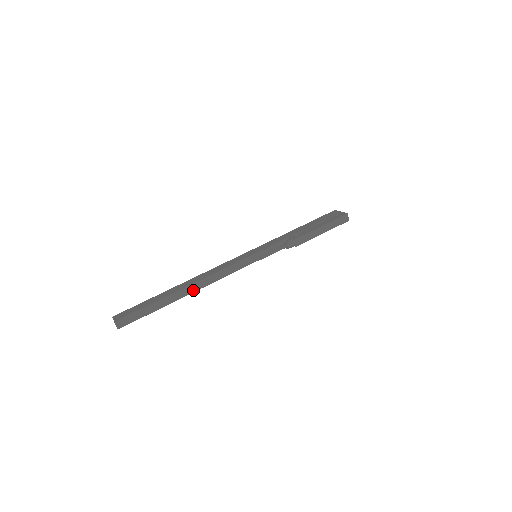
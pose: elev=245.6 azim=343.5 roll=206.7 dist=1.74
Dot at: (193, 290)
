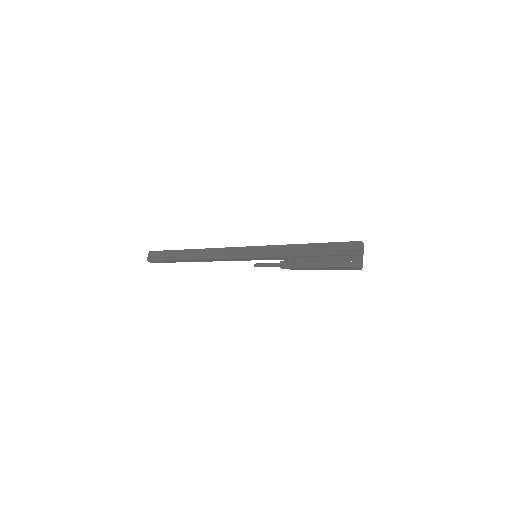
Dot at: (201, 261)
